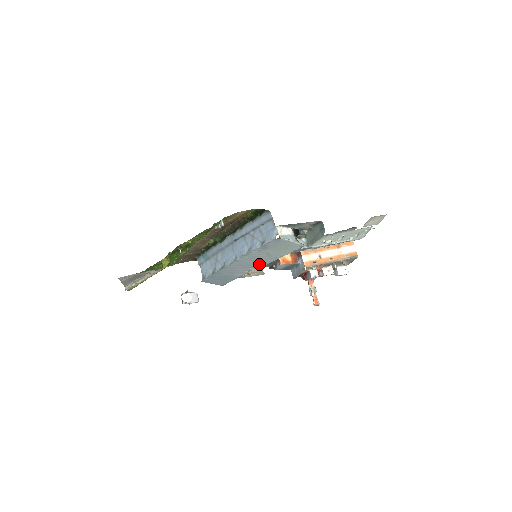
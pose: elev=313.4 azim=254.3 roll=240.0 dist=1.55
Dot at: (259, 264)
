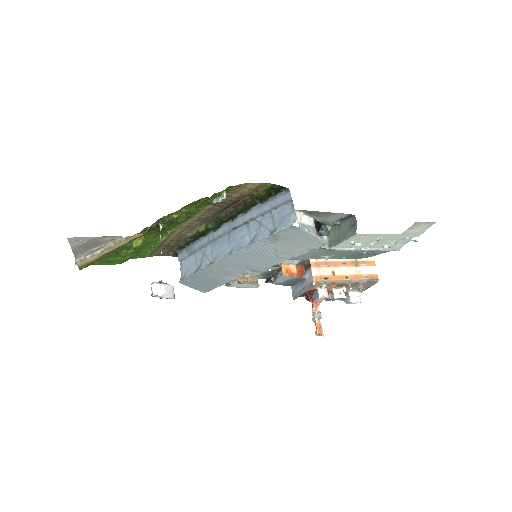
Dot at: (260, 265)
